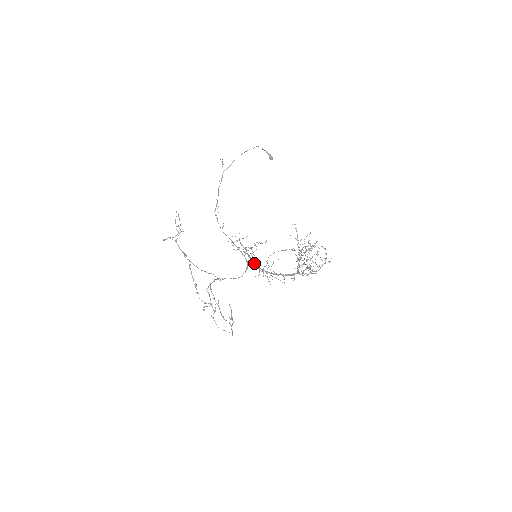
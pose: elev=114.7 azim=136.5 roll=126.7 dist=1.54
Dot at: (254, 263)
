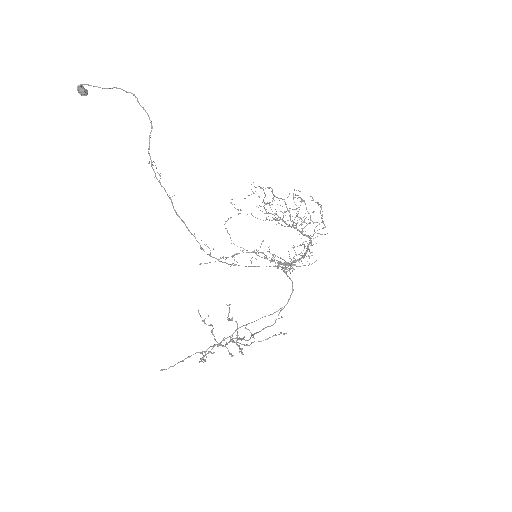
Dot at: (289, 265)
